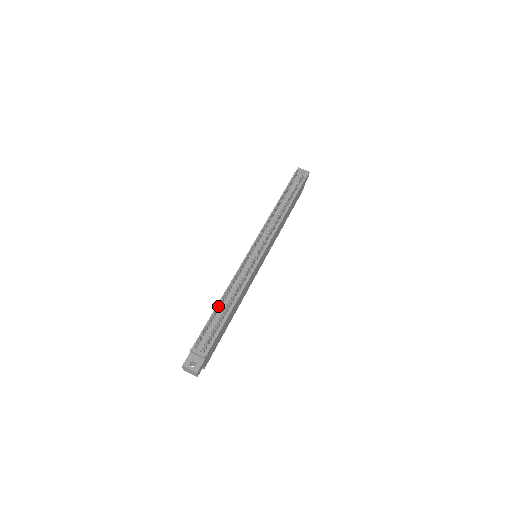
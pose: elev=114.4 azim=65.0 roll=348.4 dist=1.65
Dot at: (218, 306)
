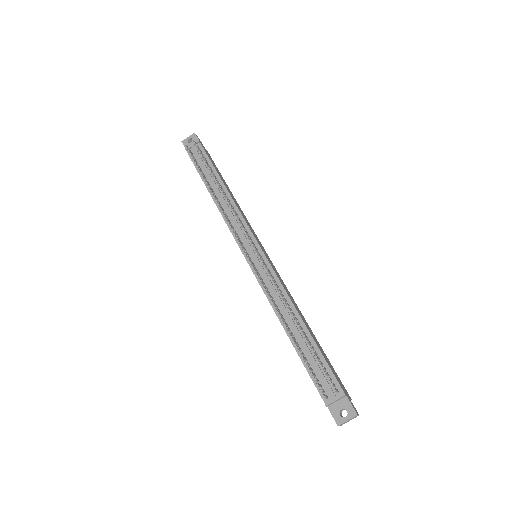
Dot at: occluded
